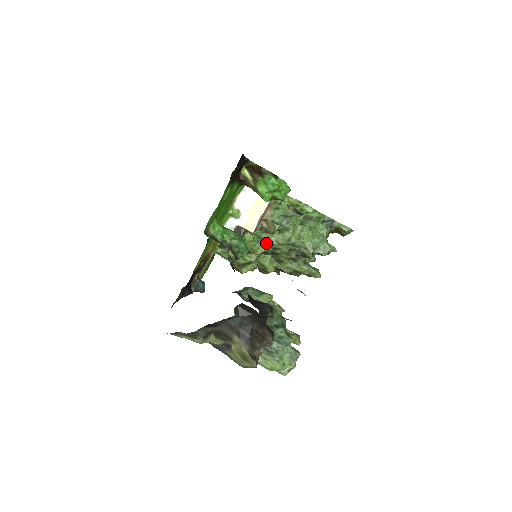
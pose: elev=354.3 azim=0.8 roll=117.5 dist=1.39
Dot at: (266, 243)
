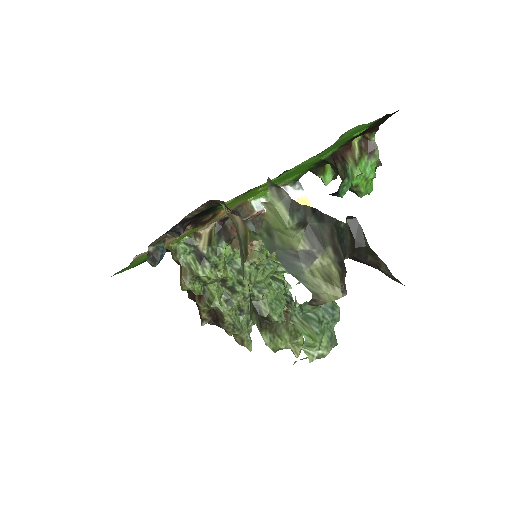
Dot at: (237, 270)
